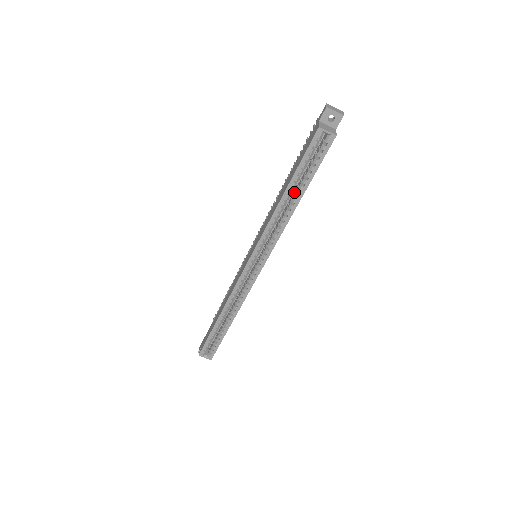
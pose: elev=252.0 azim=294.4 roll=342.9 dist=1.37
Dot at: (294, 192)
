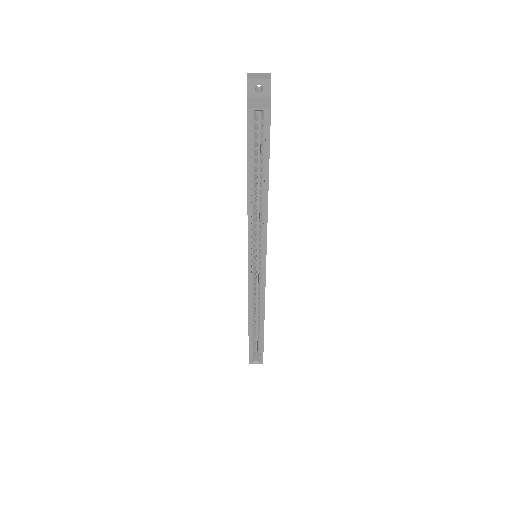
Dot at: (259, 182)
